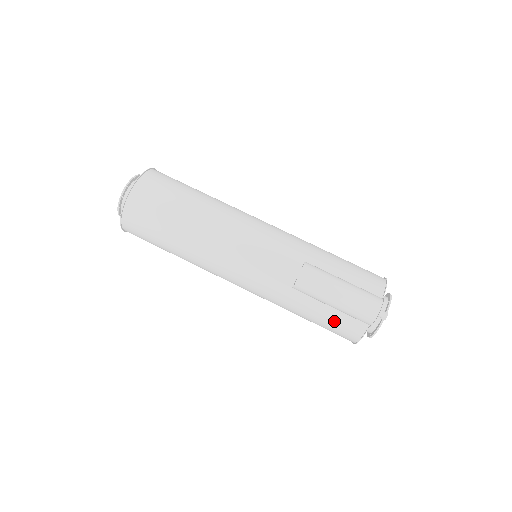
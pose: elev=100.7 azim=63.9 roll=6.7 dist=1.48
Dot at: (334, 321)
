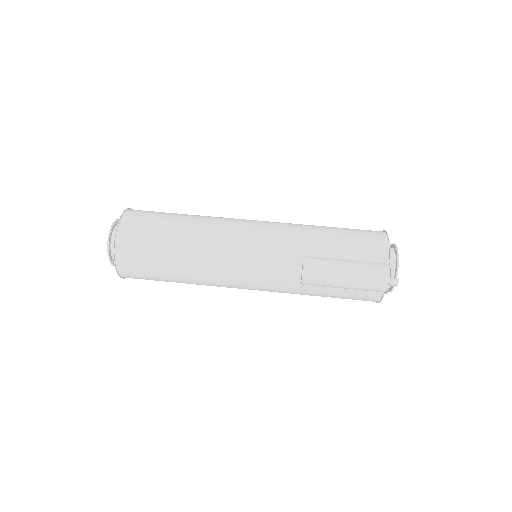
Dot at: (350, 296)
